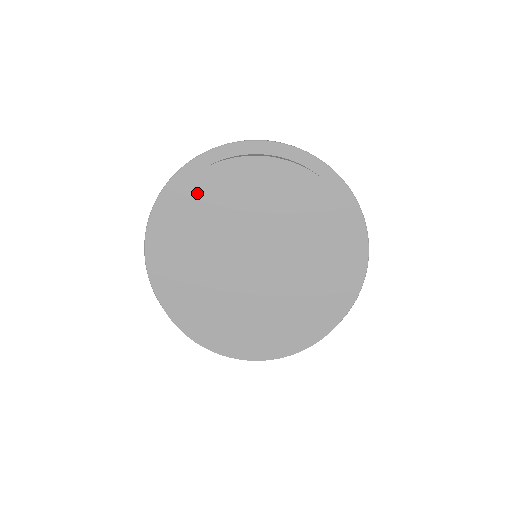
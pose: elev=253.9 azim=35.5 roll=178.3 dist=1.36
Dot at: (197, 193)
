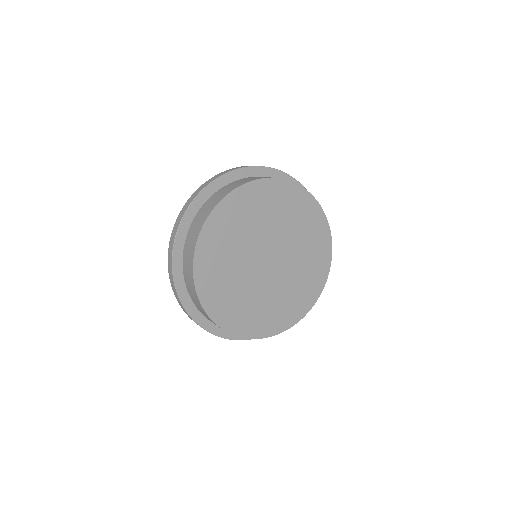
Dot at: (207, 250)
